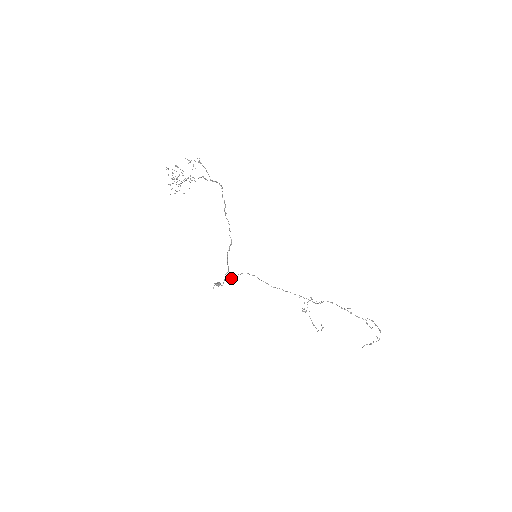
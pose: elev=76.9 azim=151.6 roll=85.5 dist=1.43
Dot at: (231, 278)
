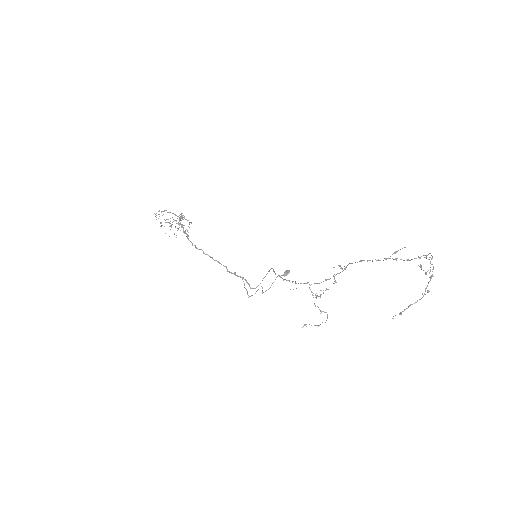
Dot at: occluded
